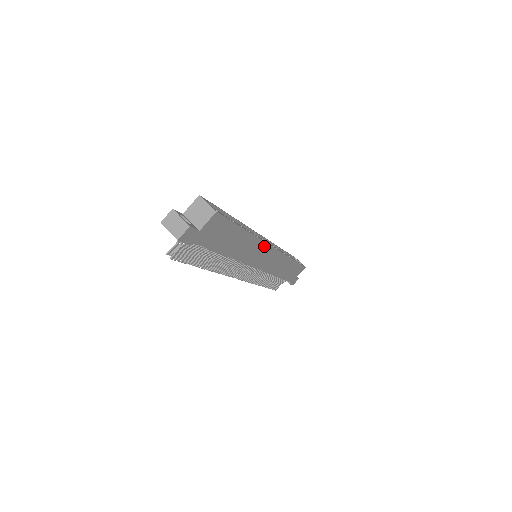
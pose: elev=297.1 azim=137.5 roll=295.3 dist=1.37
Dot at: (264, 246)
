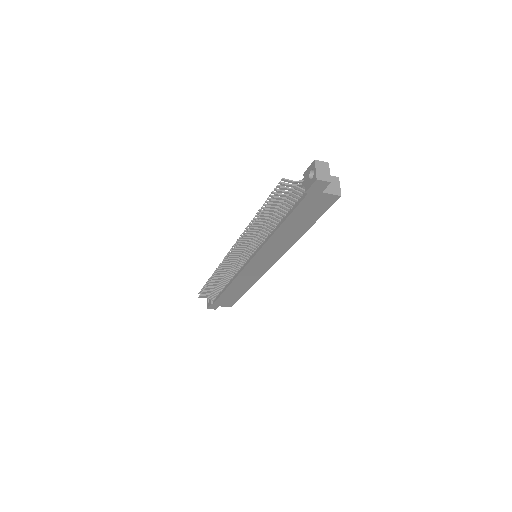
Dot at: (279, 255)
